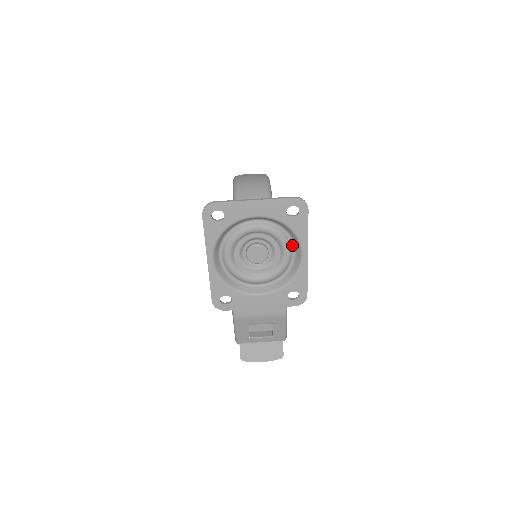
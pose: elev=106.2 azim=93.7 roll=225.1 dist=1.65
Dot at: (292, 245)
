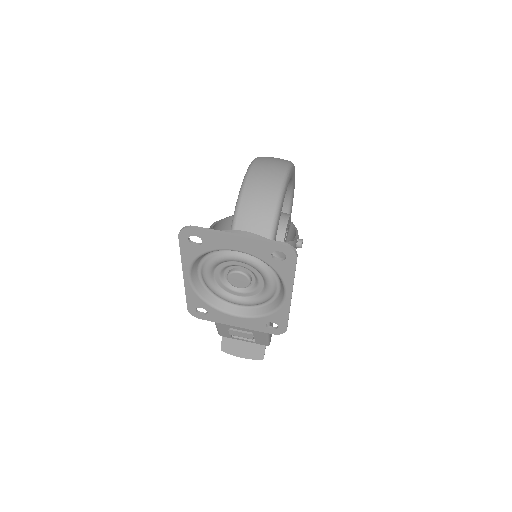
Dot at: (277, 281)
